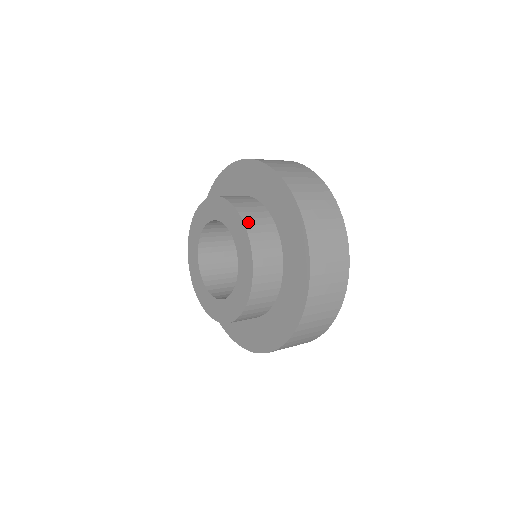
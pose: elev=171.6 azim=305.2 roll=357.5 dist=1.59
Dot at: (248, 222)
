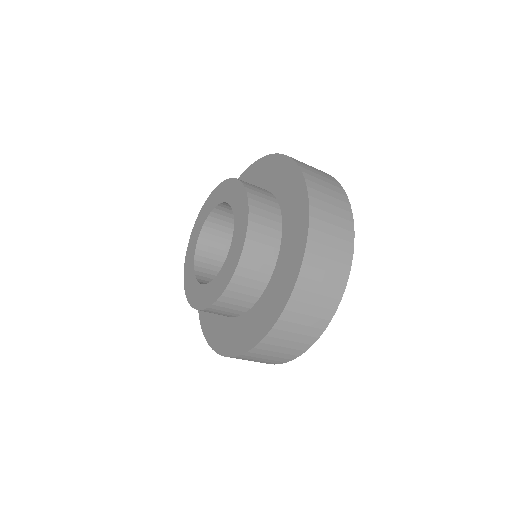
Dot at: occluded
